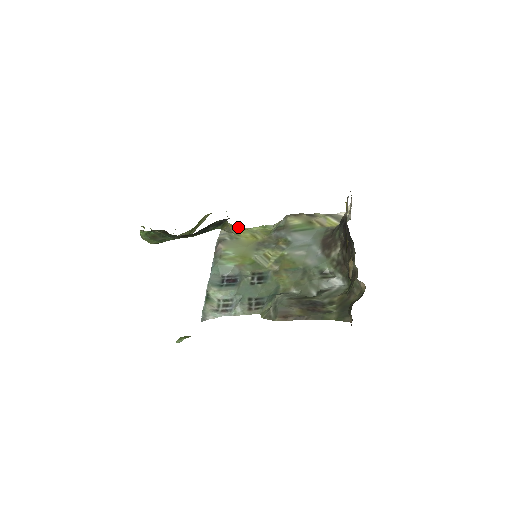
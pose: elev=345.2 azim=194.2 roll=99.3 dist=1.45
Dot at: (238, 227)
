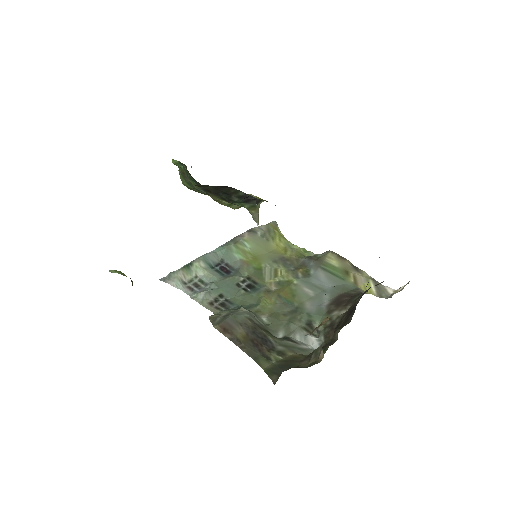
Dot at: (283, 235)
